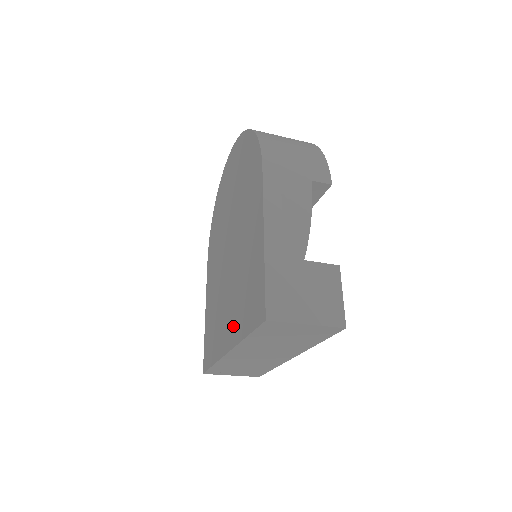
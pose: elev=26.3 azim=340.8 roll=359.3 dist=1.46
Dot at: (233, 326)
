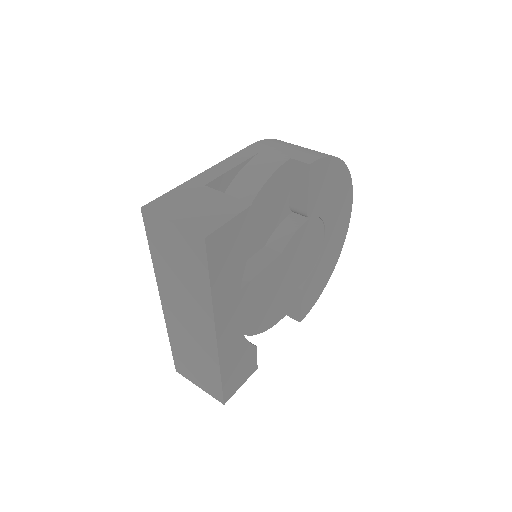
Dot at: occluded
